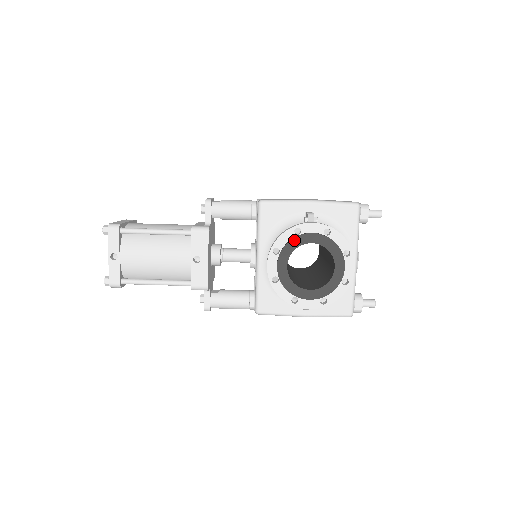
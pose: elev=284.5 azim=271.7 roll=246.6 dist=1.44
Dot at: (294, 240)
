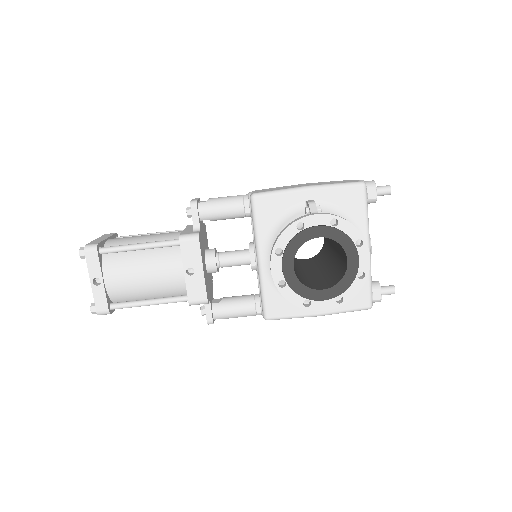
Dot at: (297, 237)
